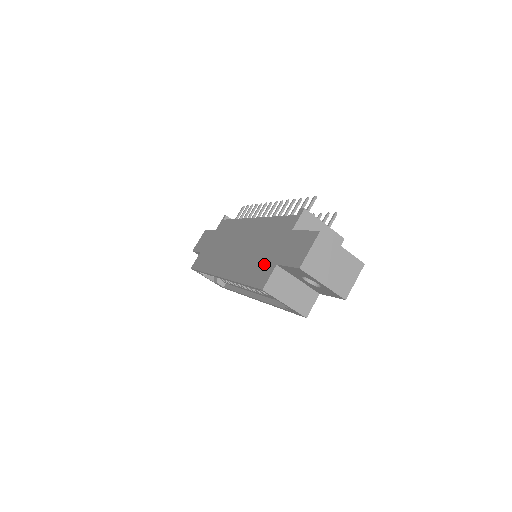
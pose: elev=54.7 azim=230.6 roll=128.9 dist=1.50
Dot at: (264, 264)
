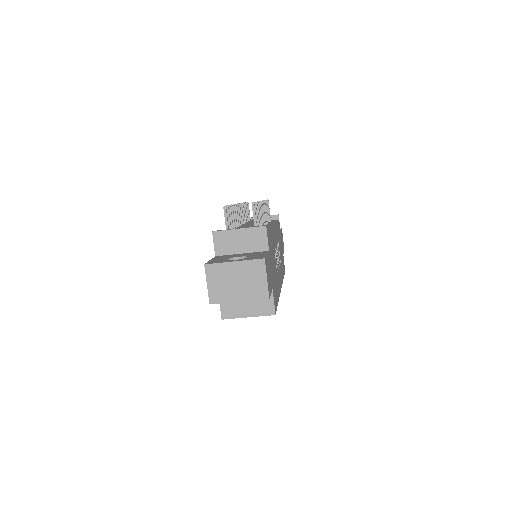
Dot at: occluded
